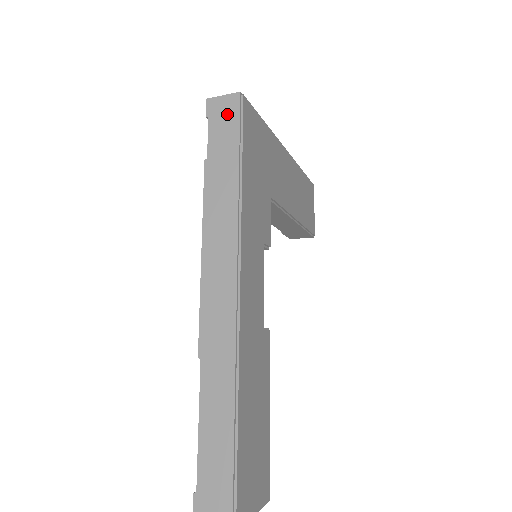
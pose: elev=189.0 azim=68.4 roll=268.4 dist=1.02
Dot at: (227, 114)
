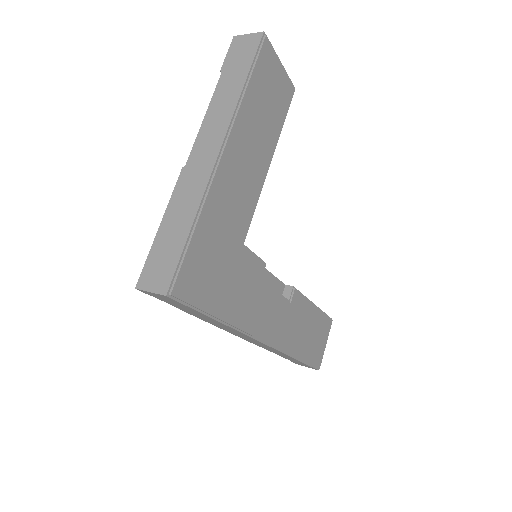
Dot at: (169, 301)
